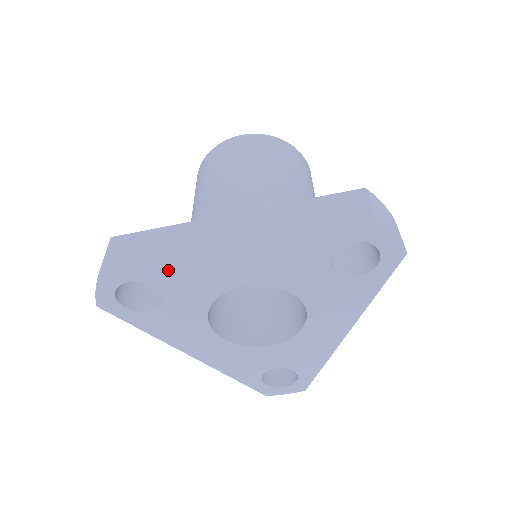
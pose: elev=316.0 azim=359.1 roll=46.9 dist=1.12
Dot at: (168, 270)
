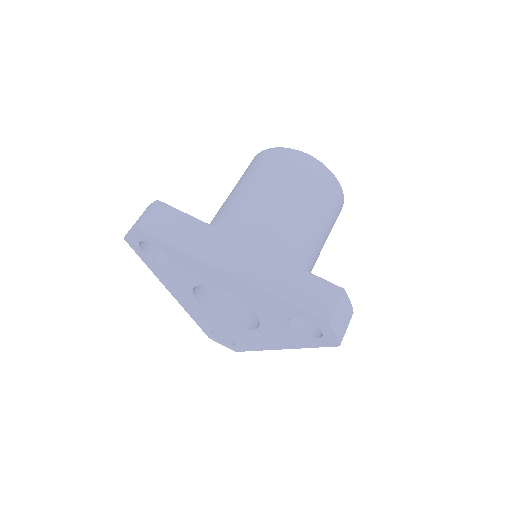
Dot at: (181, 256)
